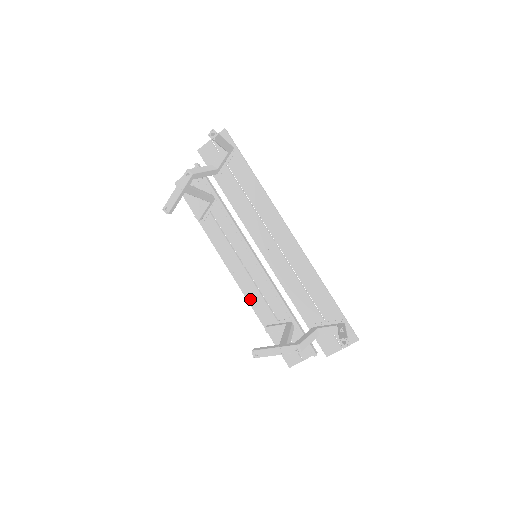
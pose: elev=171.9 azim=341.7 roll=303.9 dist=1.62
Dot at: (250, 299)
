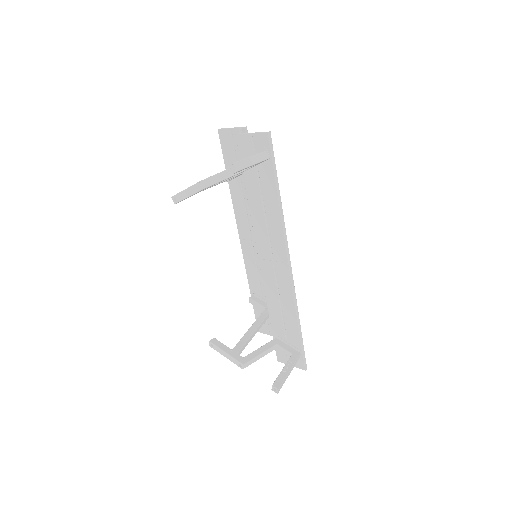
Dot at: (248, 269)
